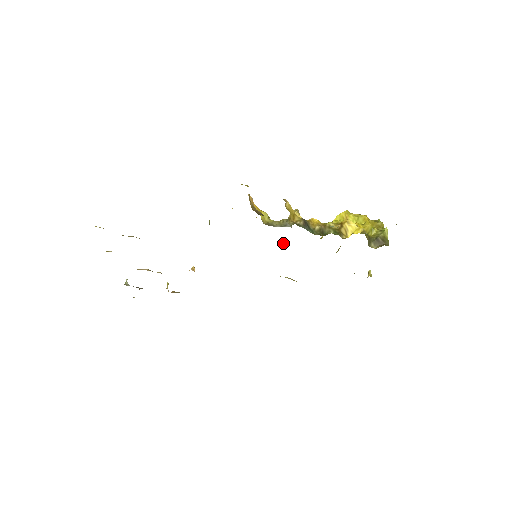
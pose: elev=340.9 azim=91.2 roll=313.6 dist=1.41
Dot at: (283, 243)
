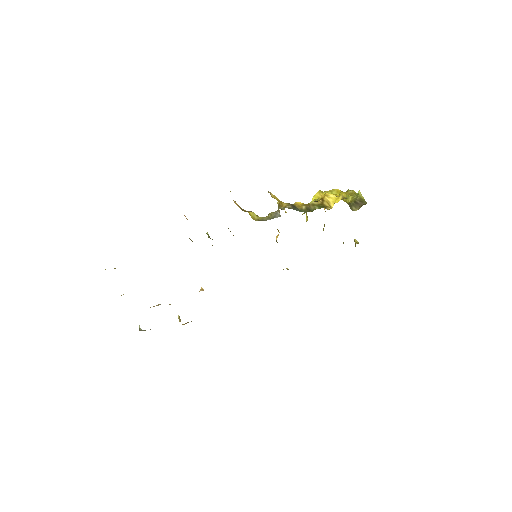
Dot at: occluded
